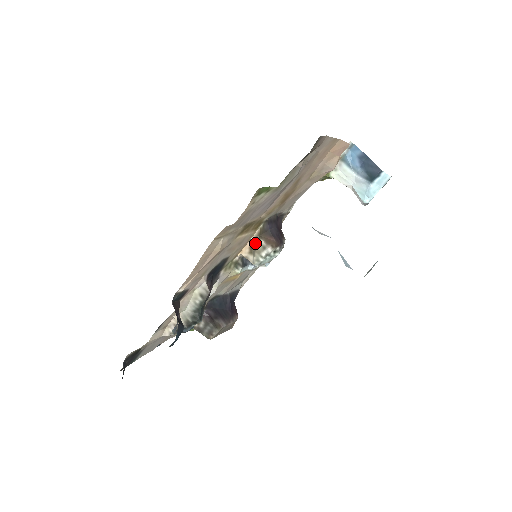
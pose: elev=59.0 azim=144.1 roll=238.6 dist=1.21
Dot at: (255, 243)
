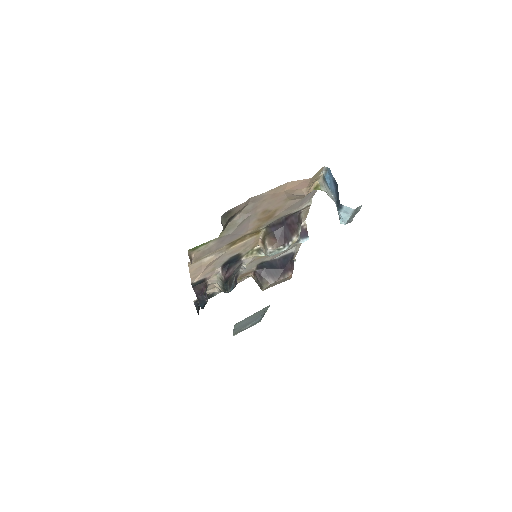
Dot at: (263, 241)
